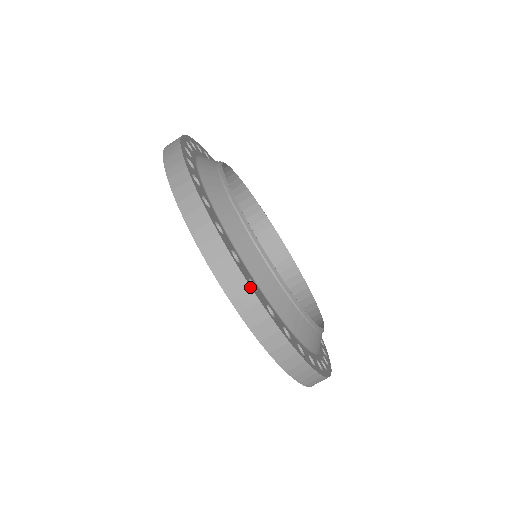
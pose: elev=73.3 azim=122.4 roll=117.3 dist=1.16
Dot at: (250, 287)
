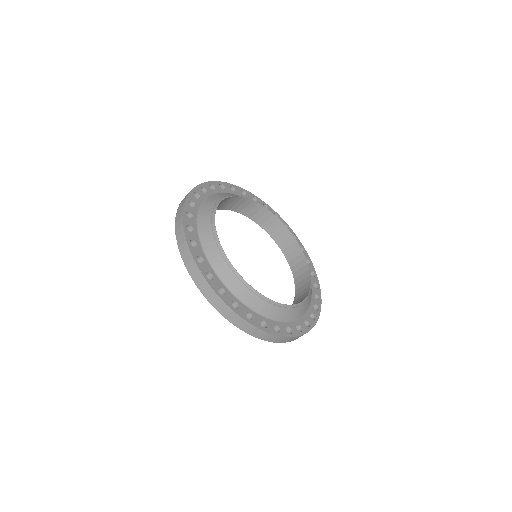
Dot at: (194, 259)
